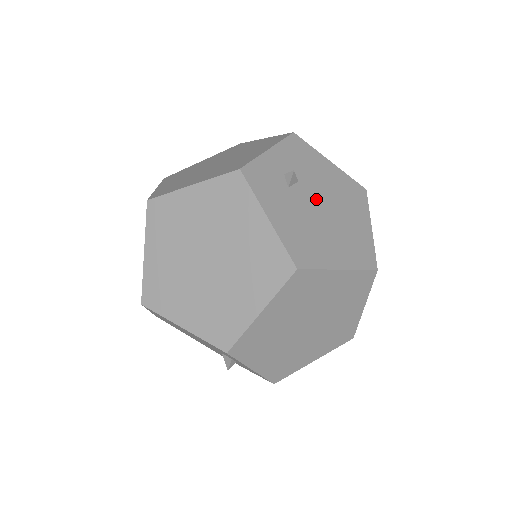
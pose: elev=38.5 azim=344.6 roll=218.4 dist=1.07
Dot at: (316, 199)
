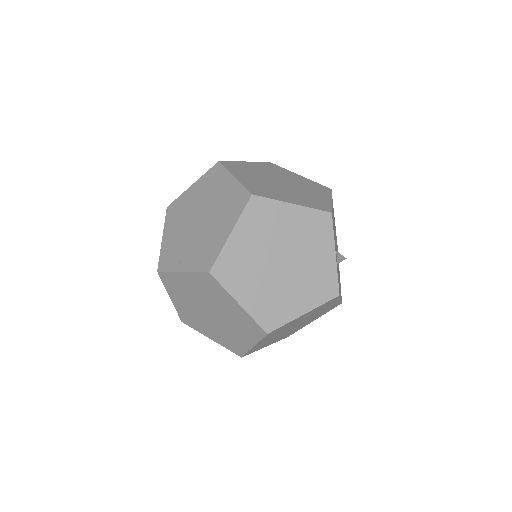
Dot at: (336, 247)
